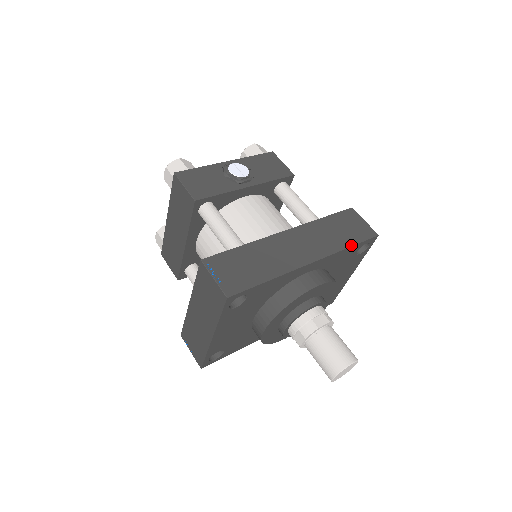
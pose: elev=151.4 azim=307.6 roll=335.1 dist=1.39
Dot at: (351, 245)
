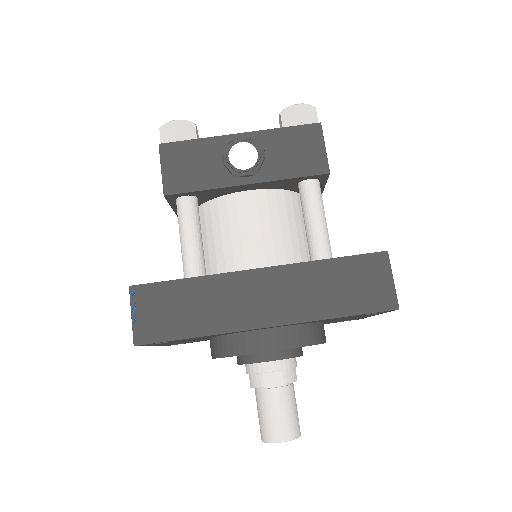
Dot at: (342, 315)
